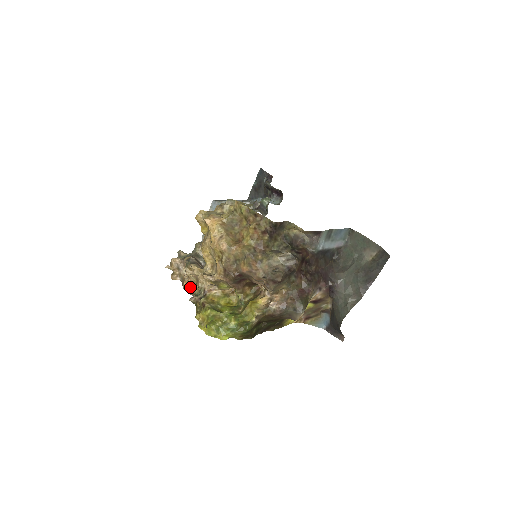
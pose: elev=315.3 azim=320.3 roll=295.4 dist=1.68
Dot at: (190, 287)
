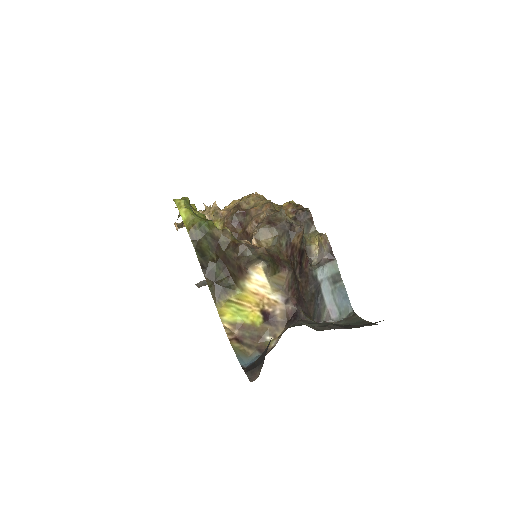
Dot at: occluded
